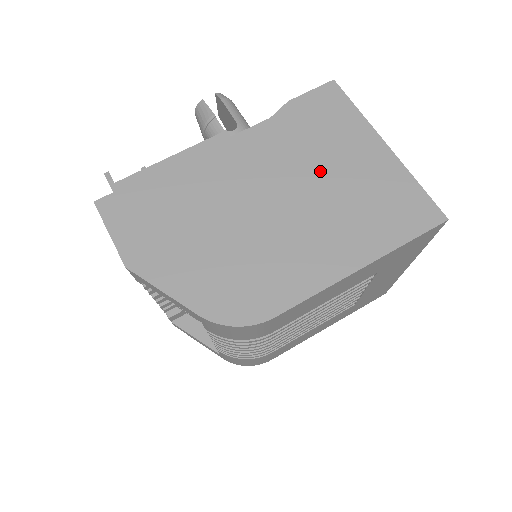
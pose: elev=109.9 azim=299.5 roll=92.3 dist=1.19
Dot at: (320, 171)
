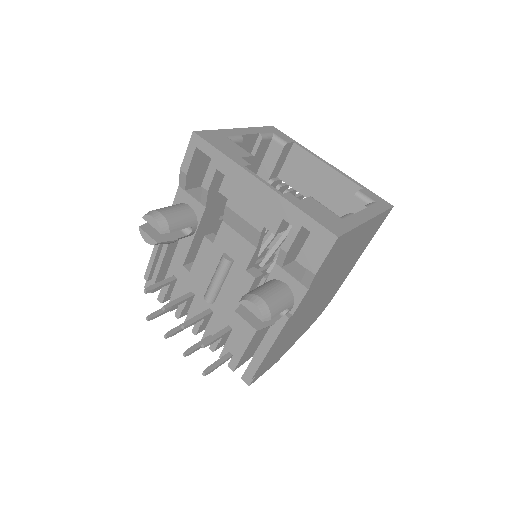
Dot at: (340, 265)
